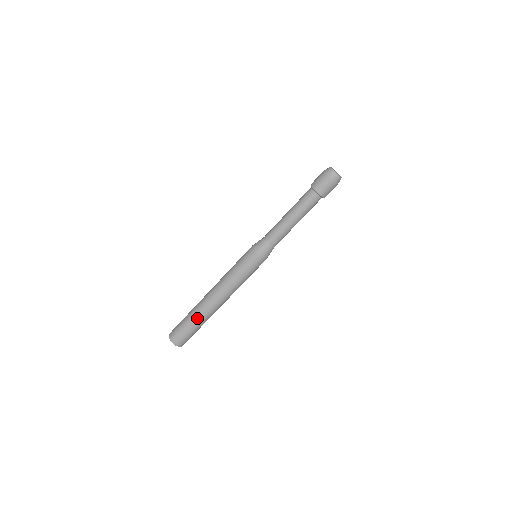
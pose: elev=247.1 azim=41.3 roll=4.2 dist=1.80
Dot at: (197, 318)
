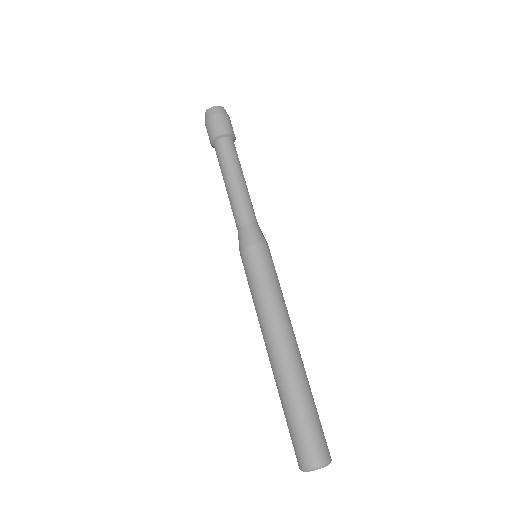
Dot at: (299, 393)
